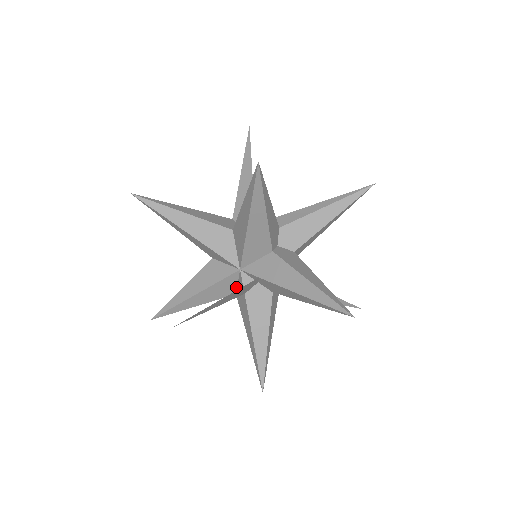
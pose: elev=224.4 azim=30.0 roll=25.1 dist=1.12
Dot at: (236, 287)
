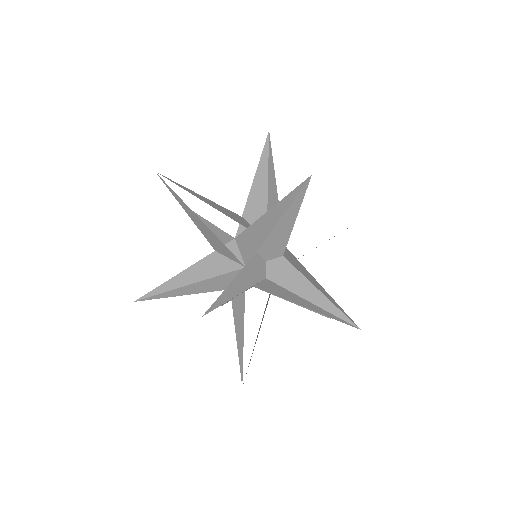
Dot at: occluded
